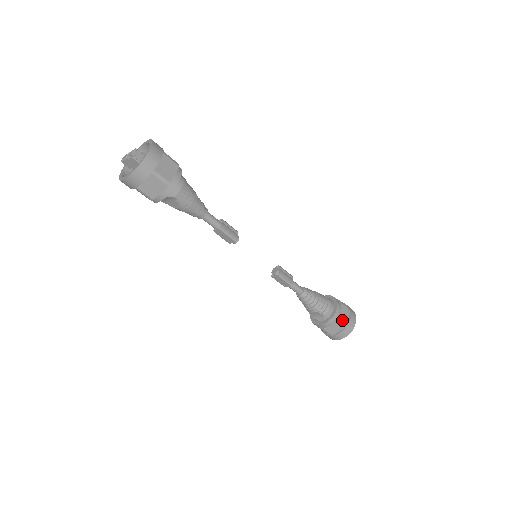
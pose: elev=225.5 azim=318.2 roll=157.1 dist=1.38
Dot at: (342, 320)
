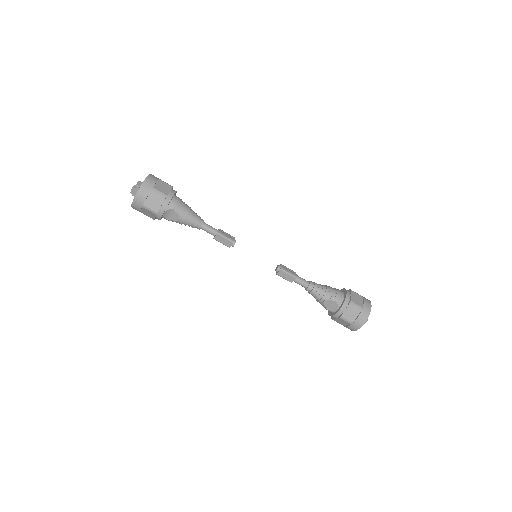
Dot at: (355, 303)
